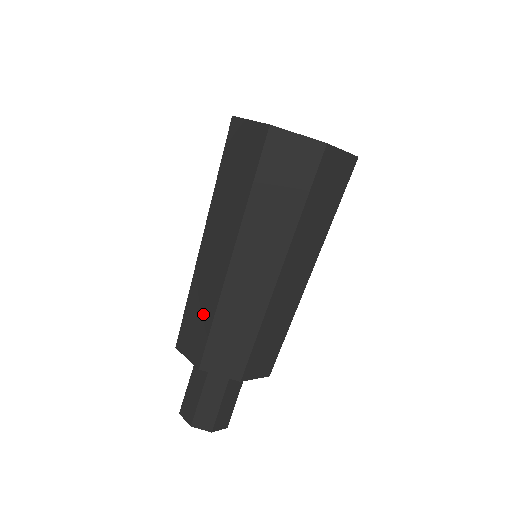
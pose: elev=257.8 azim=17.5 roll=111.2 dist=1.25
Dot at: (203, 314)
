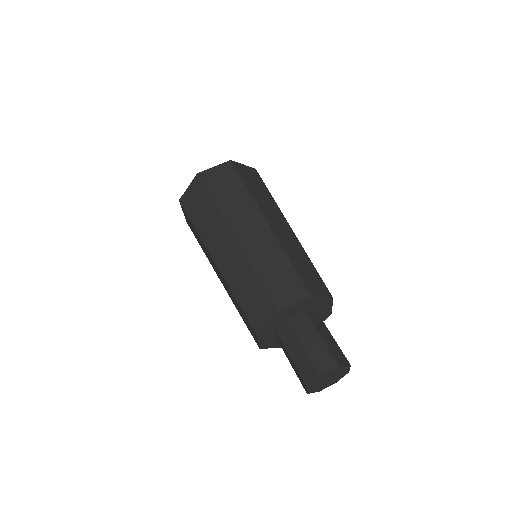
Dot at: (250, 285)
